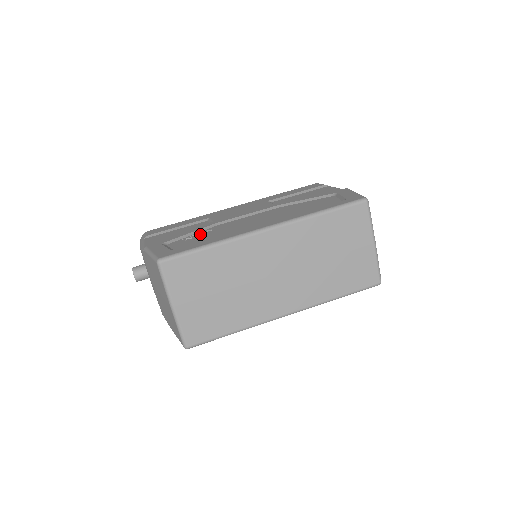
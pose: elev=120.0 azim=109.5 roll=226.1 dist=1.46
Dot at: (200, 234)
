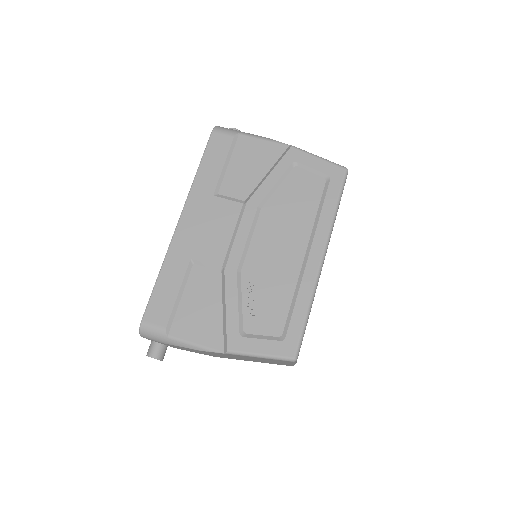
Dot at: (252, 297)
